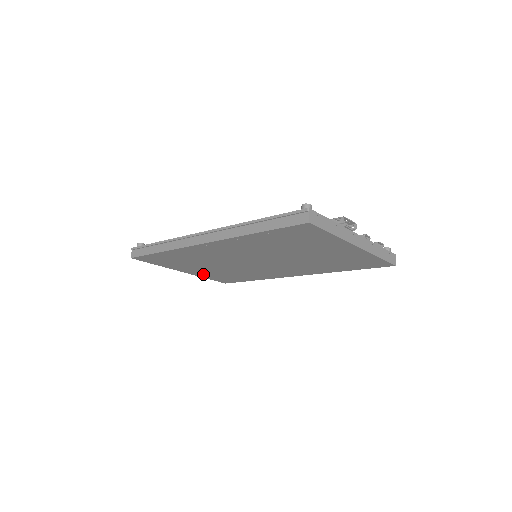
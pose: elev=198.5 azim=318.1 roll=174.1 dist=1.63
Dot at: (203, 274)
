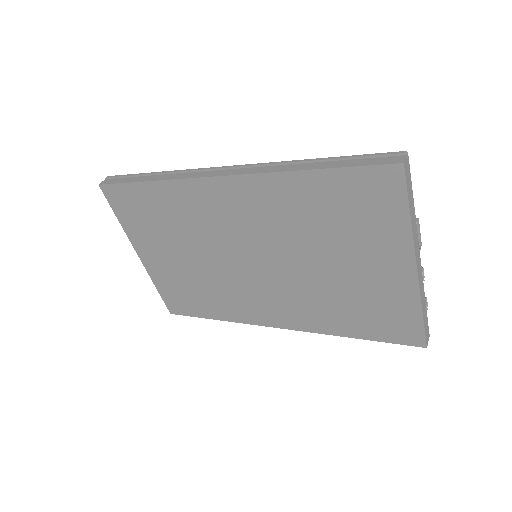
Dot at: (160, 273)
